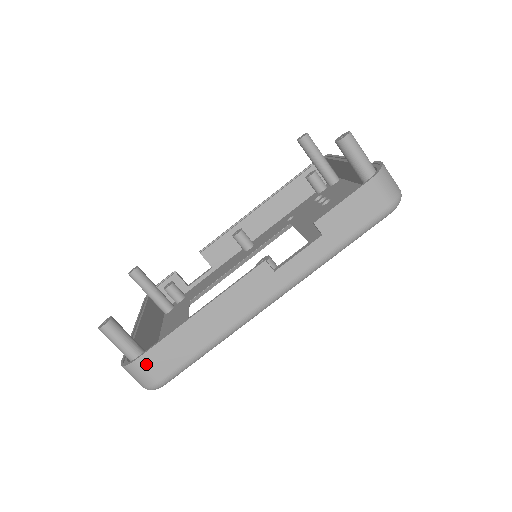
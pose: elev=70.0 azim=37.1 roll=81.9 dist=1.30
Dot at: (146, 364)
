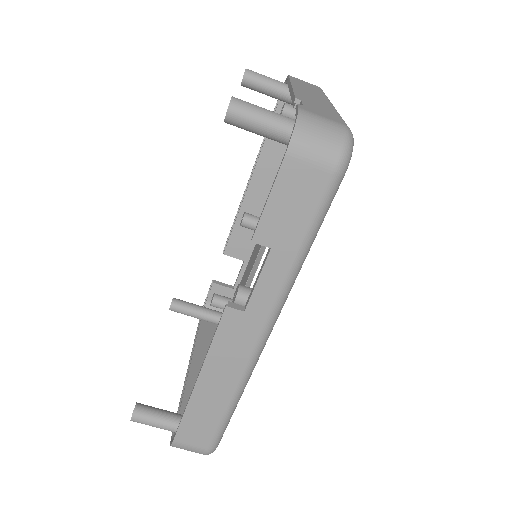
Dot at: (184, 441)
